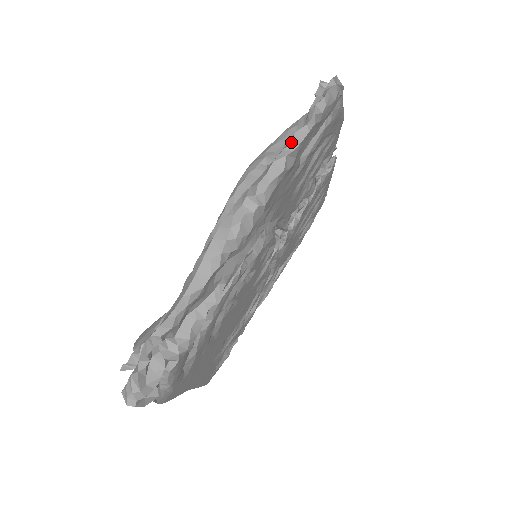
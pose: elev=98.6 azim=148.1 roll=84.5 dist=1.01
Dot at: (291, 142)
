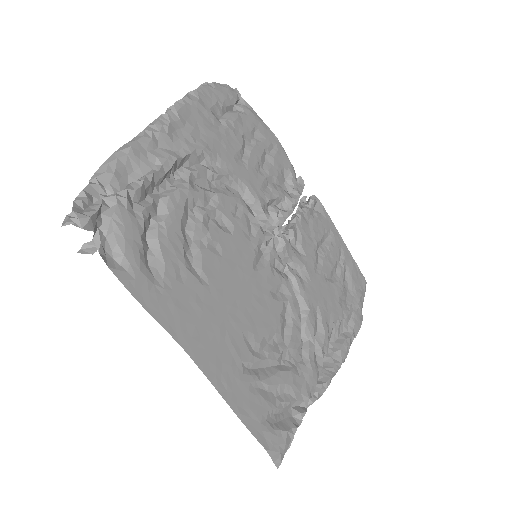
Dot at: (191, 92)
